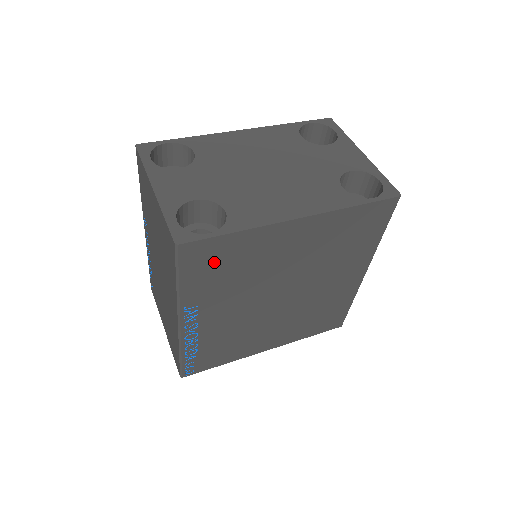
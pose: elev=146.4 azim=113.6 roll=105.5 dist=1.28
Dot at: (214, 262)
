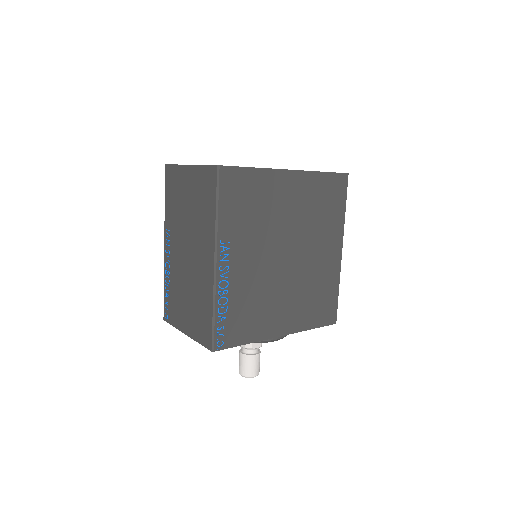
Dot at: (241, 194)
